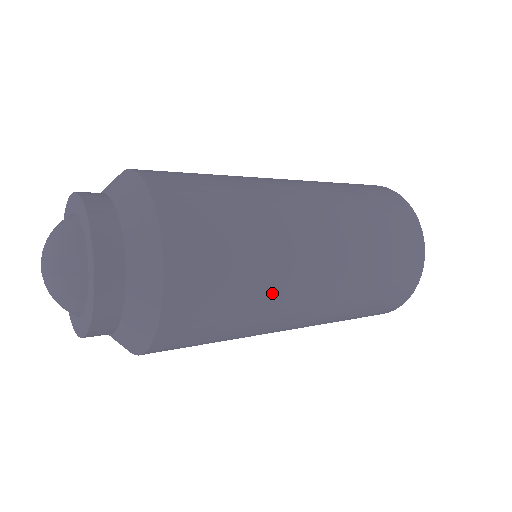
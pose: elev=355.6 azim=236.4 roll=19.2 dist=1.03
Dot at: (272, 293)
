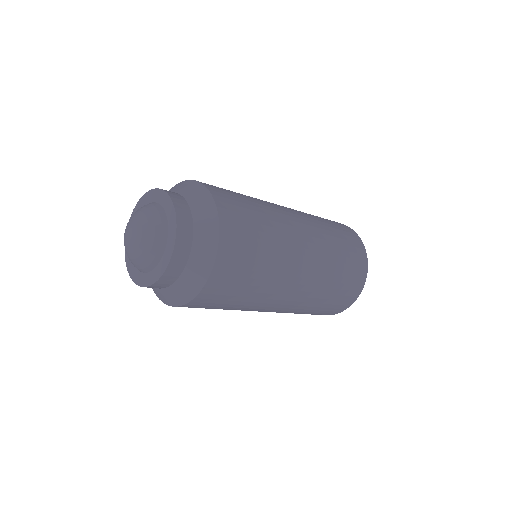
Dot at: (277, 224)
